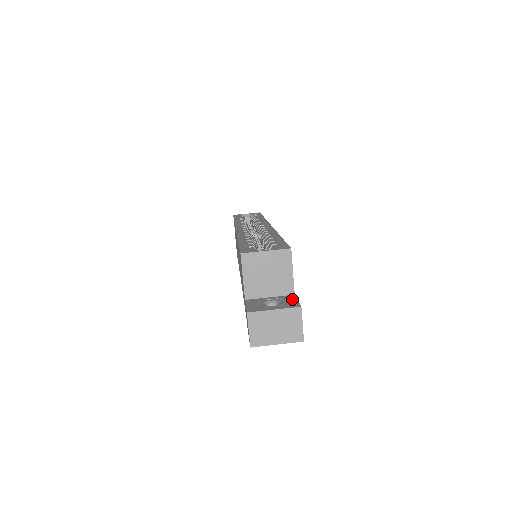
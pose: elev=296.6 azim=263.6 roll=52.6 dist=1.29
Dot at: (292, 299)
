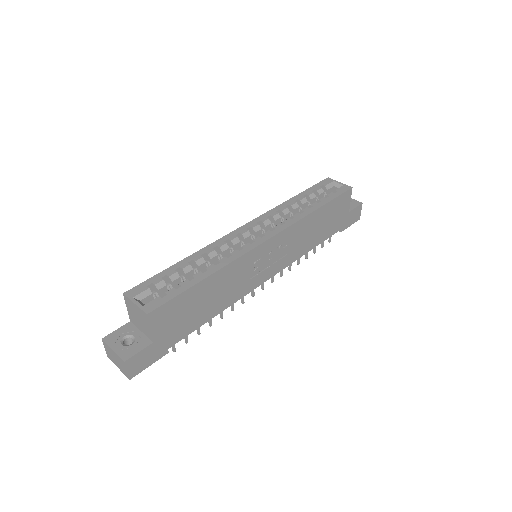
Dot at: (140, 347)
